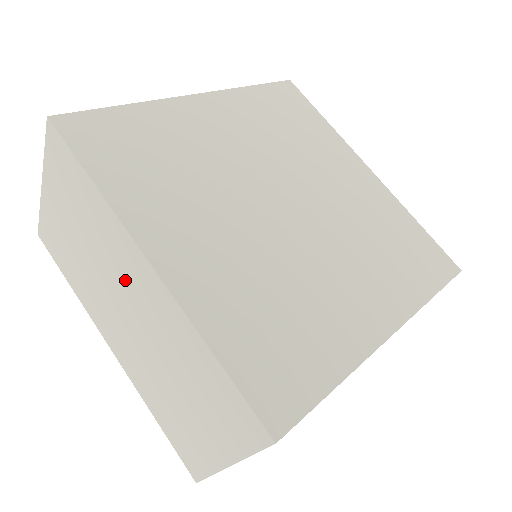
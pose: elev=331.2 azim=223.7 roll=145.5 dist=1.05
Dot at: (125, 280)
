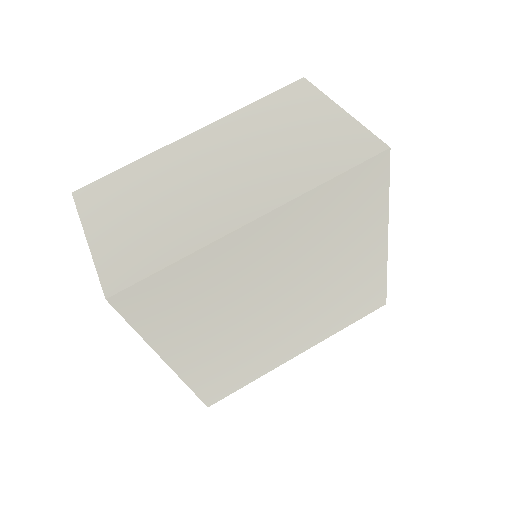
Dot at: occluded
